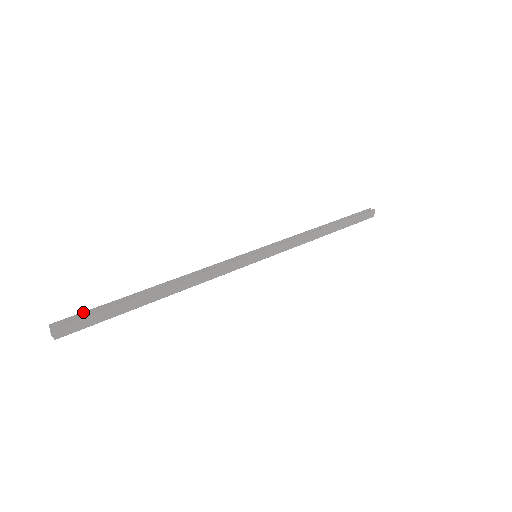
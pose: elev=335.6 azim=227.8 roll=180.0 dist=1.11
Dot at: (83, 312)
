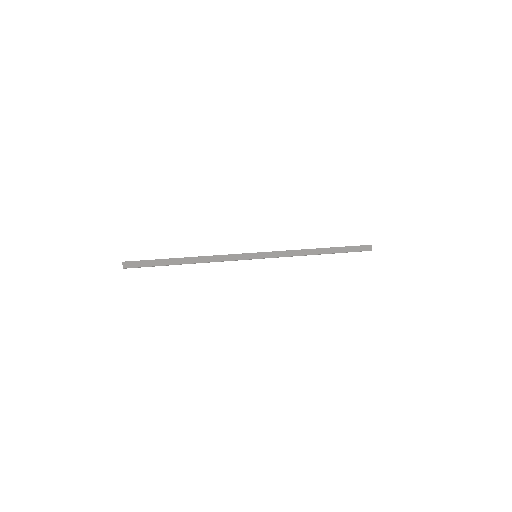
Dot at: (140, 260)
